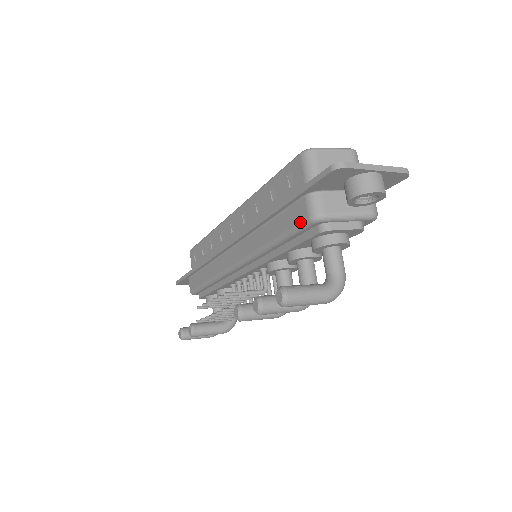
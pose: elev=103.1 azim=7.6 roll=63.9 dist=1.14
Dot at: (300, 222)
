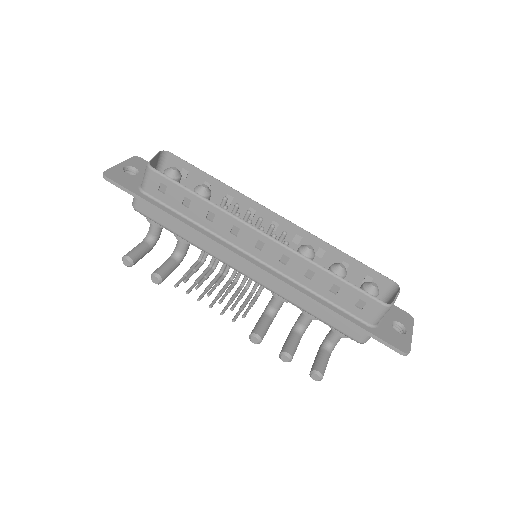
Dot at: (349, 336)
